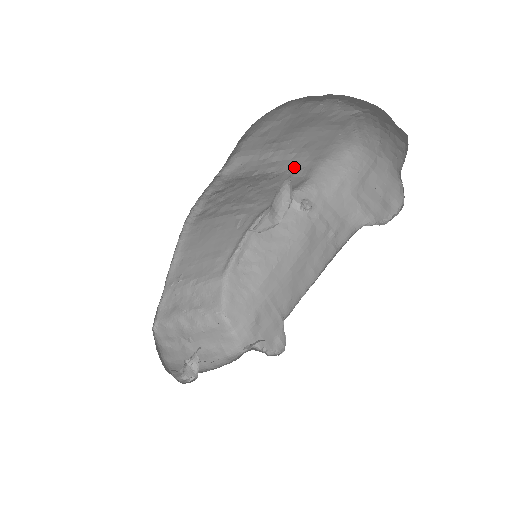
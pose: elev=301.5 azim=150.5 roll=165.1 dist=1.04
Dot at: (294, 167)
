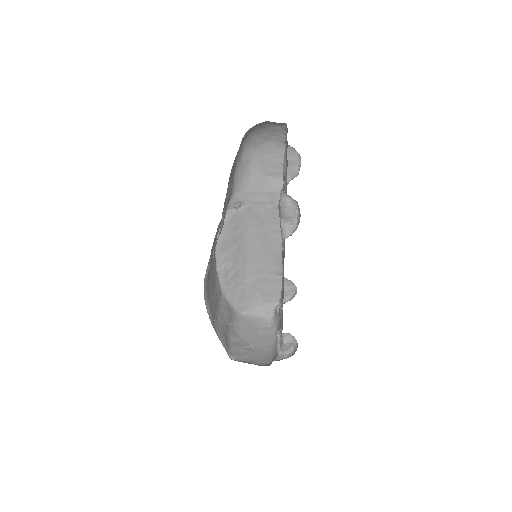
Dot at: (230, 192)
